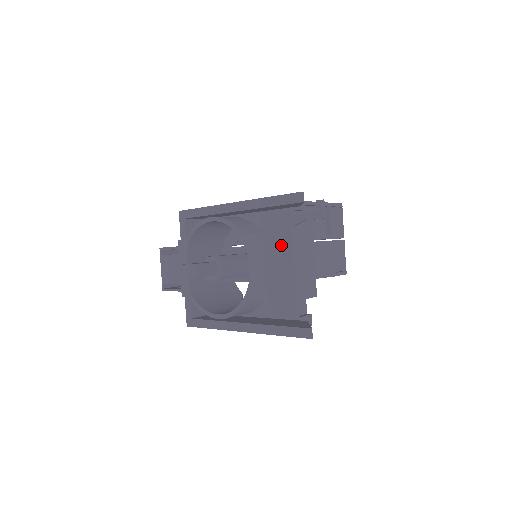
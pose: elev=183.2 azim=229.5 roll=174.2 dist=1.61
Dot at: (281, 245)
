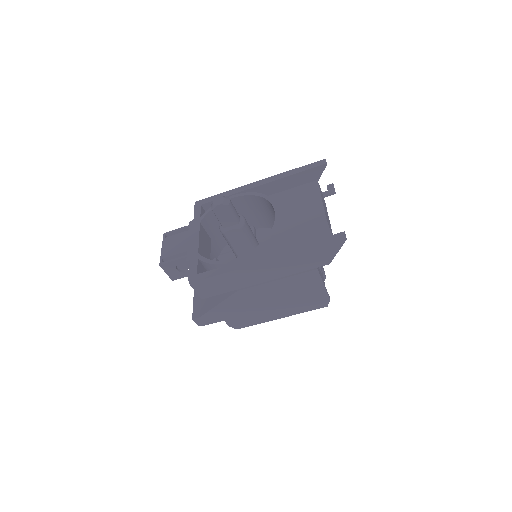
Dot at: (308, 190)
